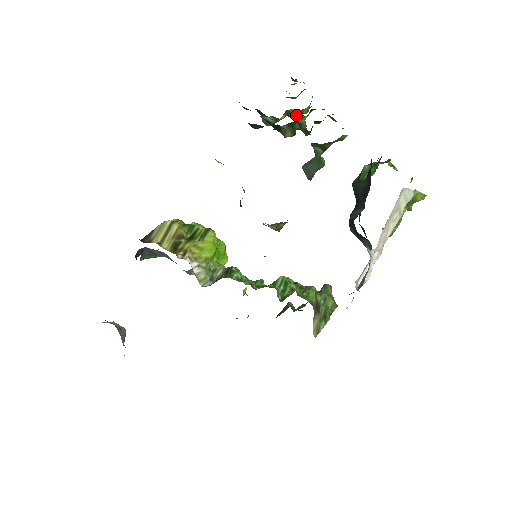
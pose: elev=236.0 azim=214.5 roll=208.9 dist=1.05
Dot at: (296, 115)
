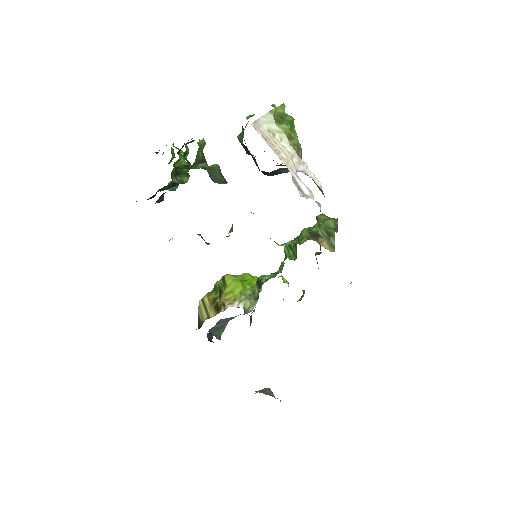
Dot at: (175, 166)
